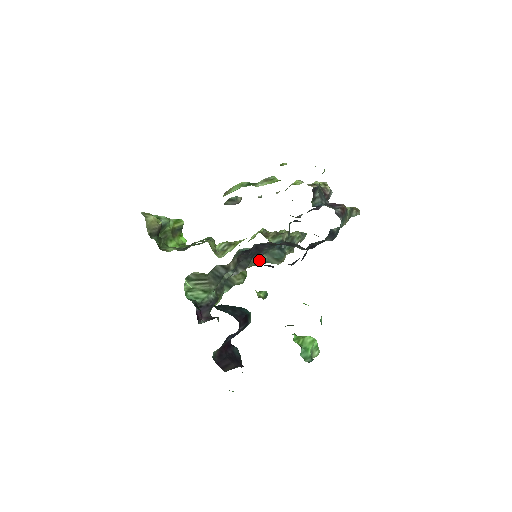
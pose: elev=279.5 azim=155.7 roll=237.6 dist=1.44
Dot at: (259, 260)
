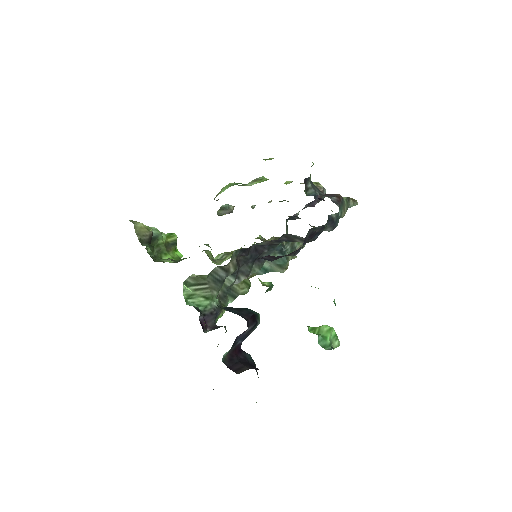
Dot at: (261, 267)
